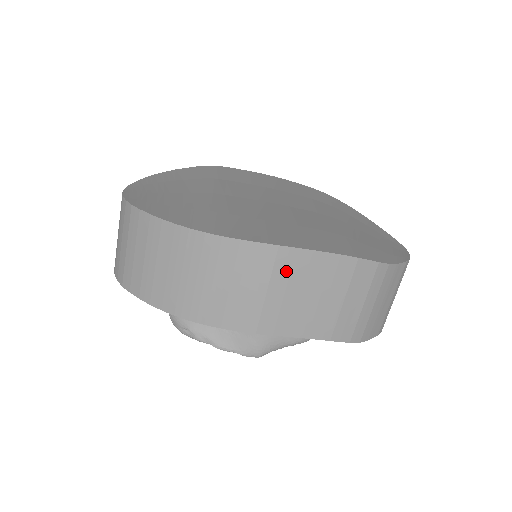
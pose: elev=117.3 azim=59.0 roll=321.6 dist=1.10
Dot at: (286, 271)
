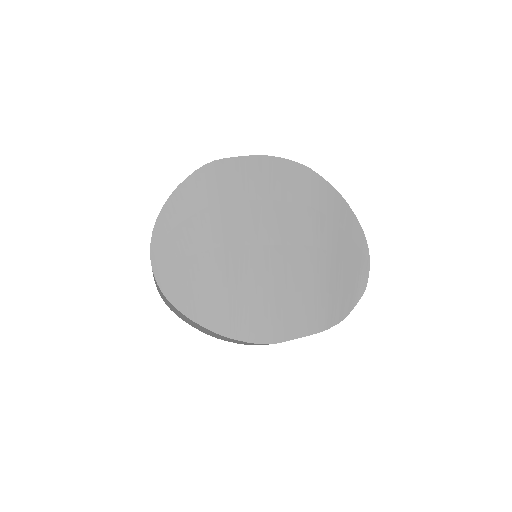
Dot at: occluded
